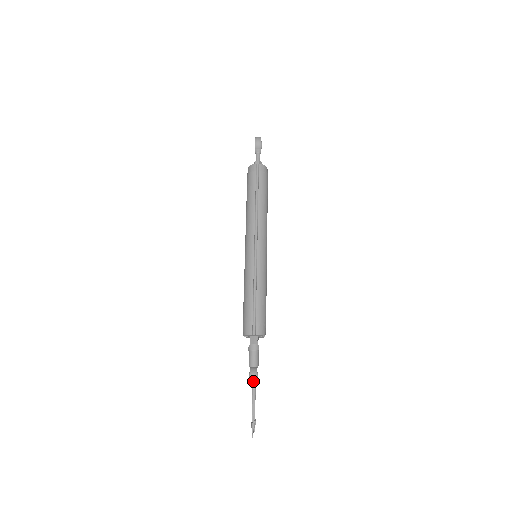
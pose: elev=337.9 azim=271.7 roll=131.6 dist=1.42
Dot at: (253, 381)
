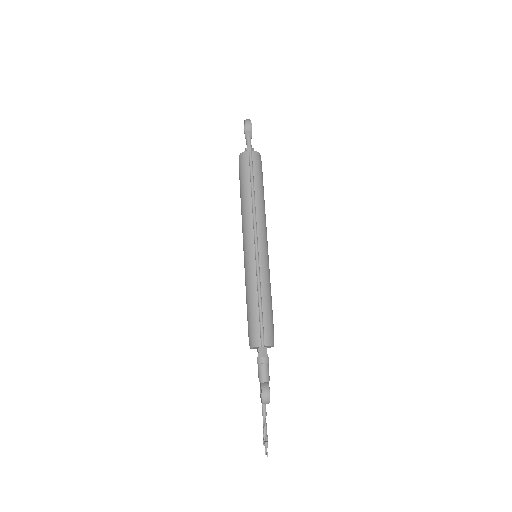
Dot at: (266, 398)
